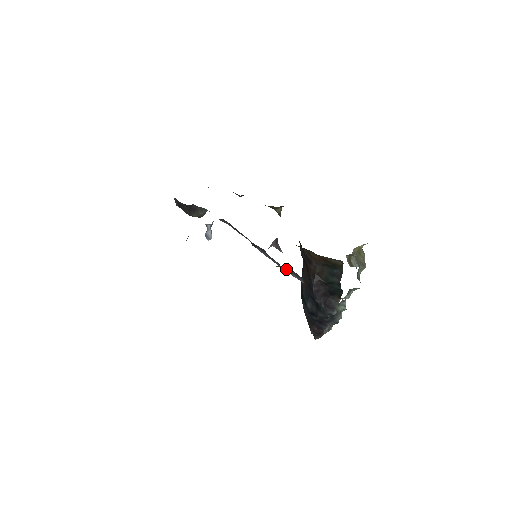
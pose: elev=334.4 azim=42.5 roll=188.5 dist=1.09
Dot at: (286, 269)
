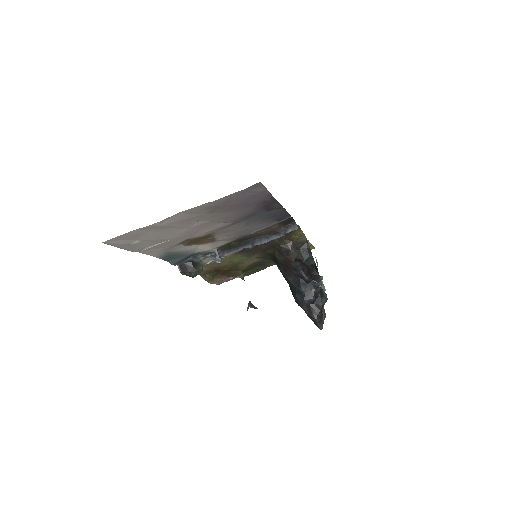
Dot at: (283, 230)
